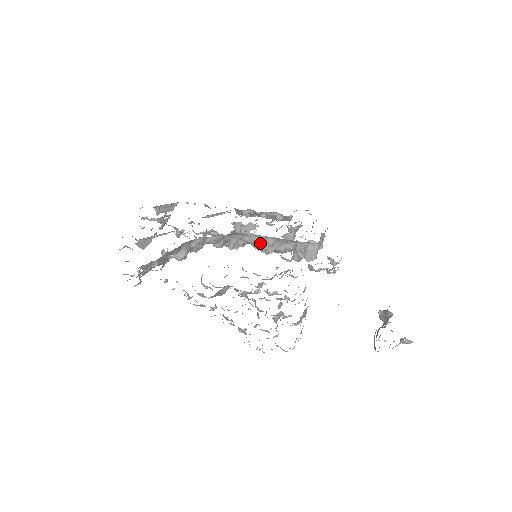
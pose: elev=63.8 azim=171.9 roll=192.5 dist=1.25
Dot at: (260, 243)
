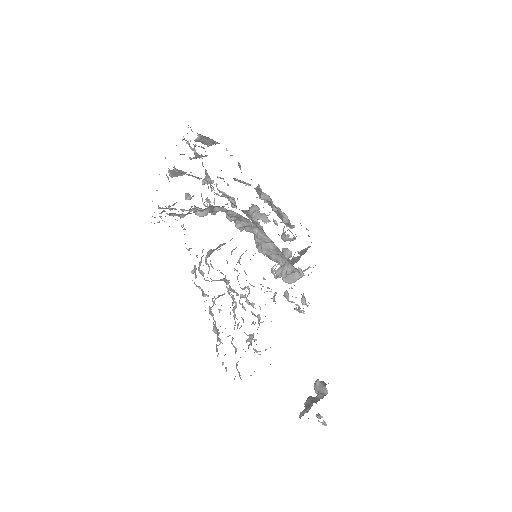
Dot at: (263, 241)
